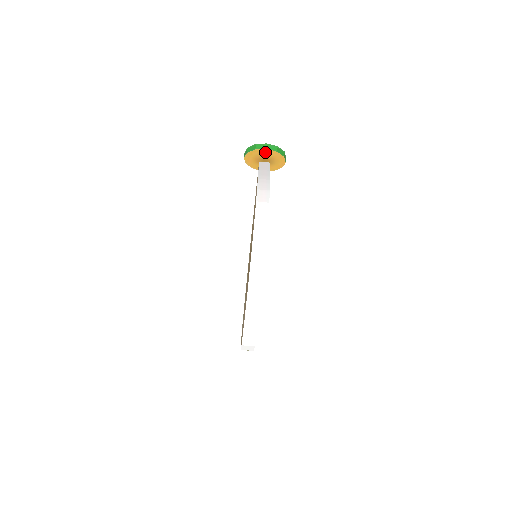
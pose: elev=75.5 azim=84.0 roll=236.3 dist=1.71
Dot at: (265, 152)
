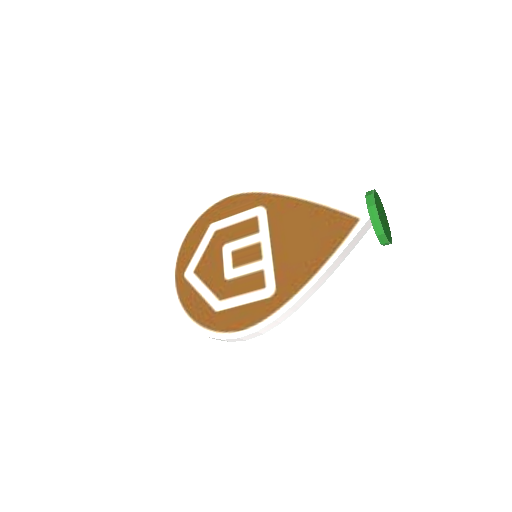
Dot at: occluded
